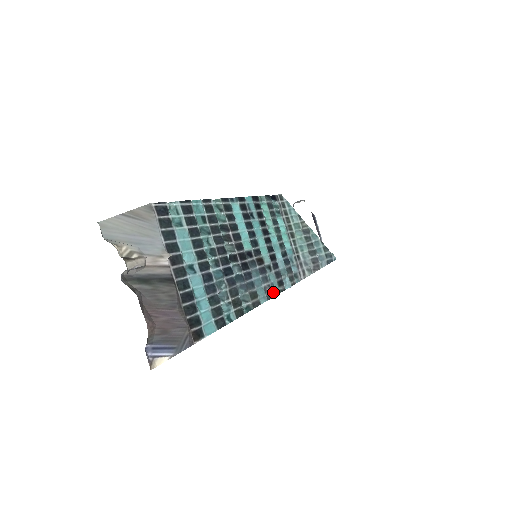
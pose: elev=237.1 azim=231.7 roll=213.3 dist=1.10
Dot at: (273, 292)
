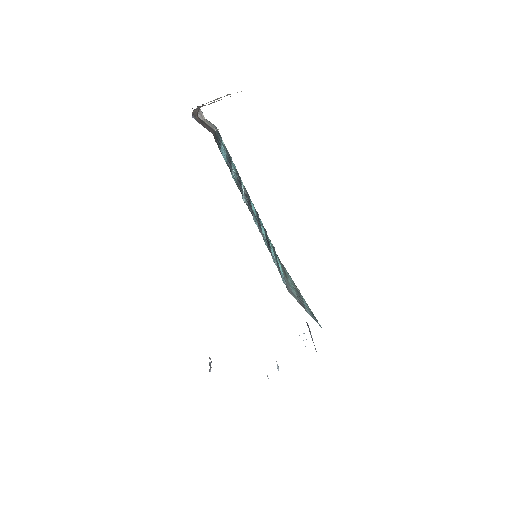
Dot at: (264, 240)
